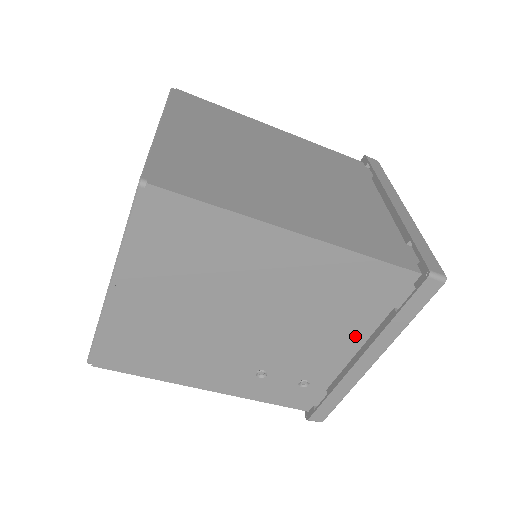
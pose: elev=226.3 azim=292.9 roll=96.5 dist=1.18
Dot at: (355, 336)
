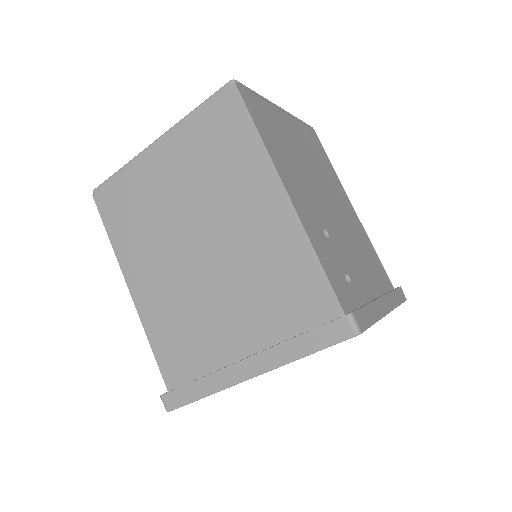
Dot at: (373, 285)
